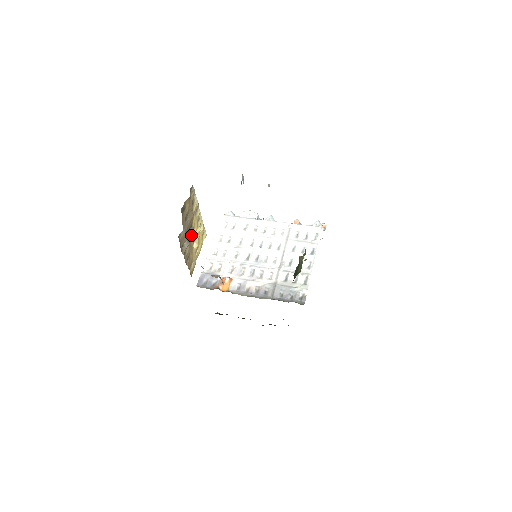
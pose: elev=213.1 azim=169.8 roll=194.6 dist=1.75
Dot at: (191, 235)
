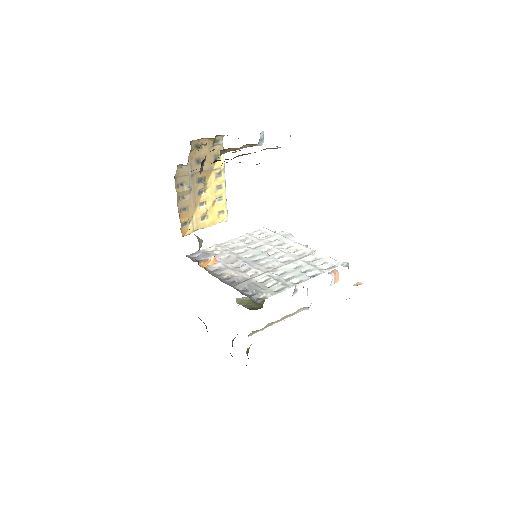
Dot at: (200, 188)
